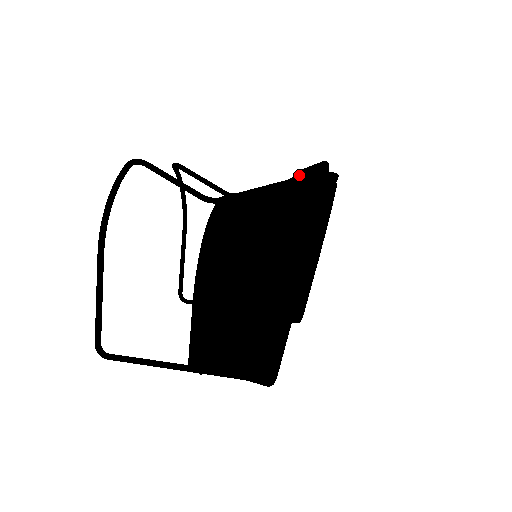
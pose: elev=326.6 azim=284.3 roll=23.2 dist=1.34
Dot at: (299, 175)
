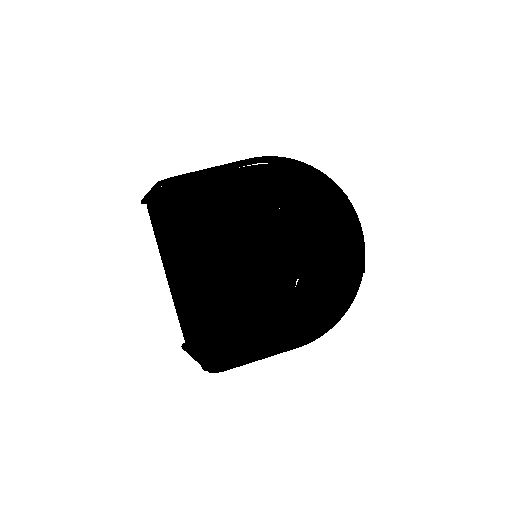
Dot at: occluded
